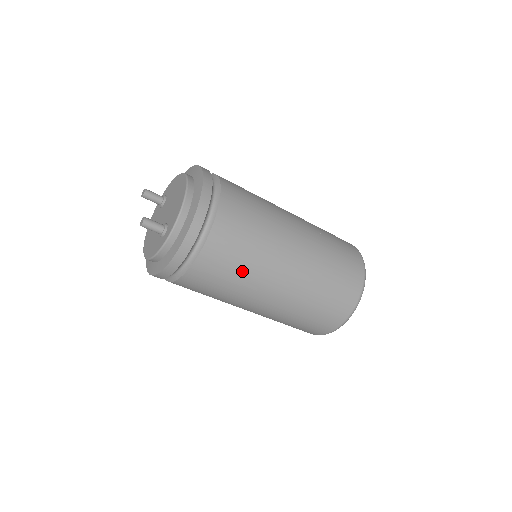
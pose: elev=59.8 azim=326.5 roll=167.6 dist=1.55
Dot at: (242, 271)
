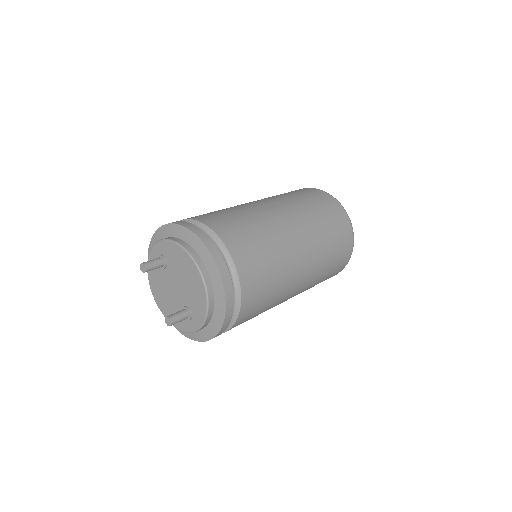
Dot at: (263, 311)
